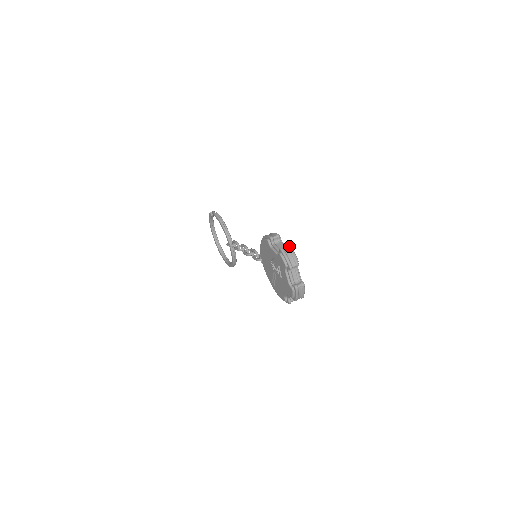
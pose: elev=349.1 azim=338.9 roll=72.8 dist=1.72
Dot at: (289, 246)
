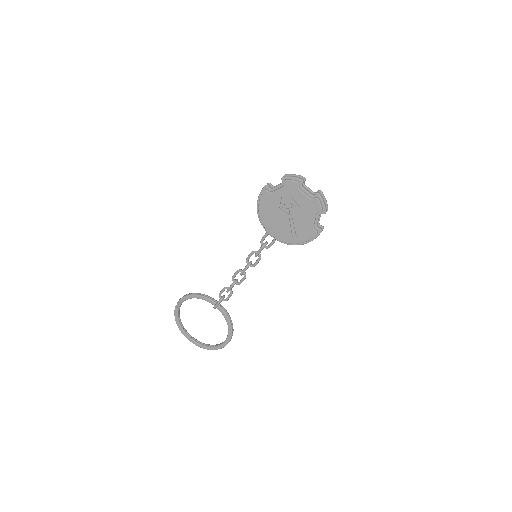
Dot at: (286, 174)
